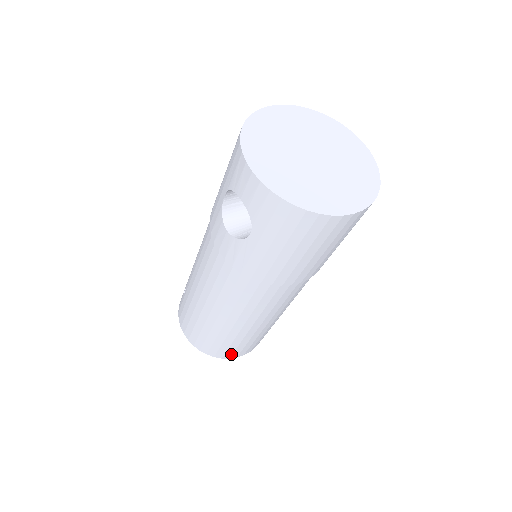
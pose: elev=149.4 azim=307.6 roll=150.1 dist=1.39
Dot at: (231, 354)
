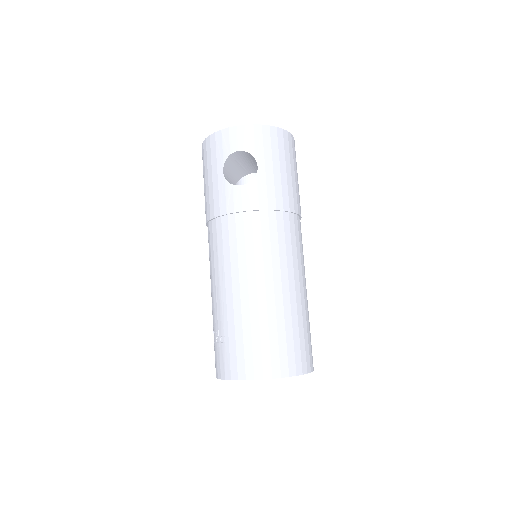
Dot at: (305, 361)
